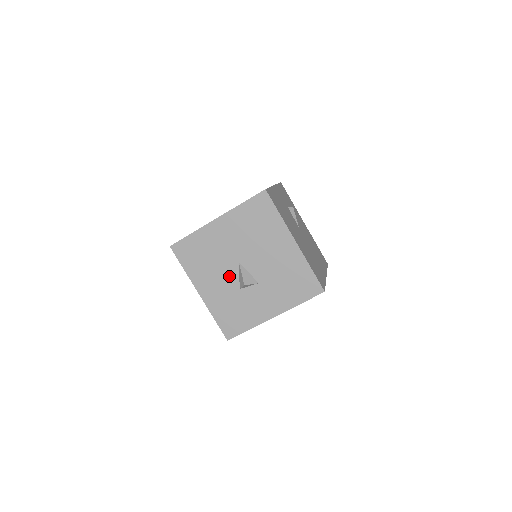
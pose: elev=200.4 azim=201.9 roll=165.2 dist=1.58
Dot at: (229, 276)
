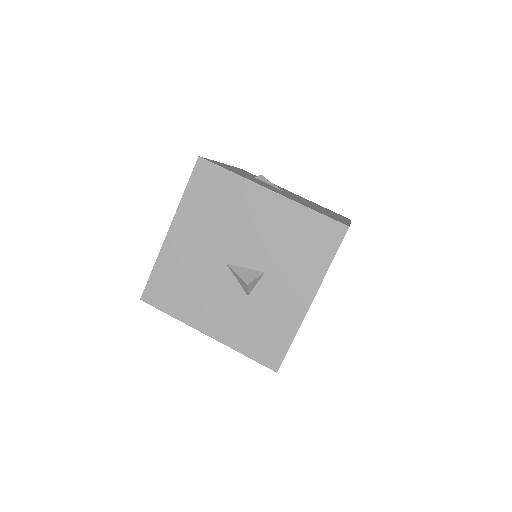
Dot at: (226, 288)
